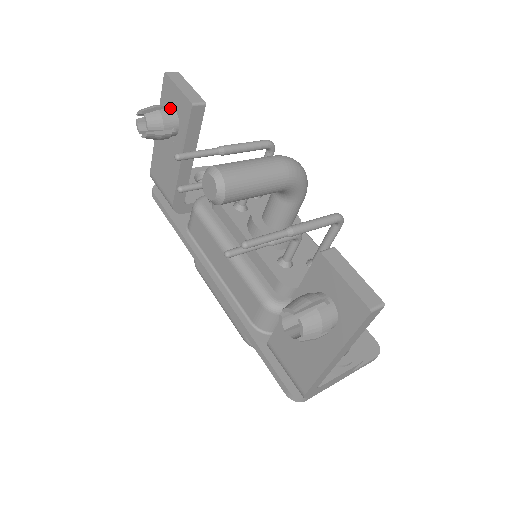
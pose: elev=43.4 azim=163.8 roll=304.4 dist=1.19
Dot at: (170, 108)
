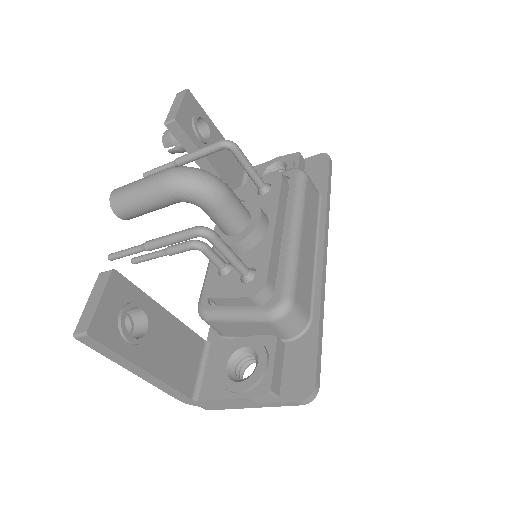
Dot at: occluded
